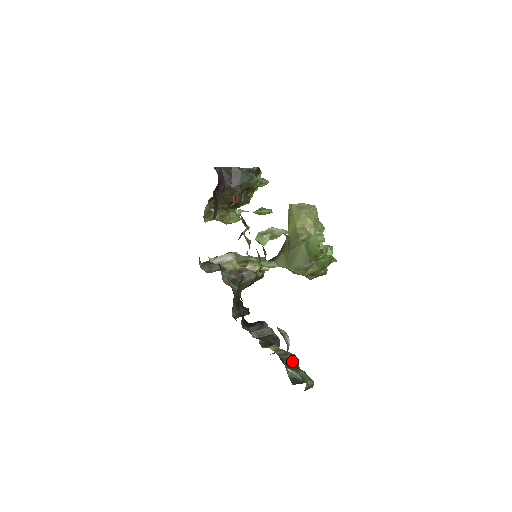
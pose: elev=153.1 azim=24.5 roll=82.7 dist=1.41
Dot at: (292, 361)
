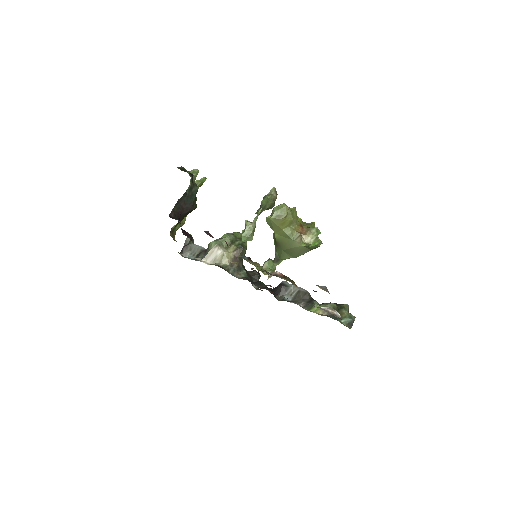
Dot at: (336, 310)
